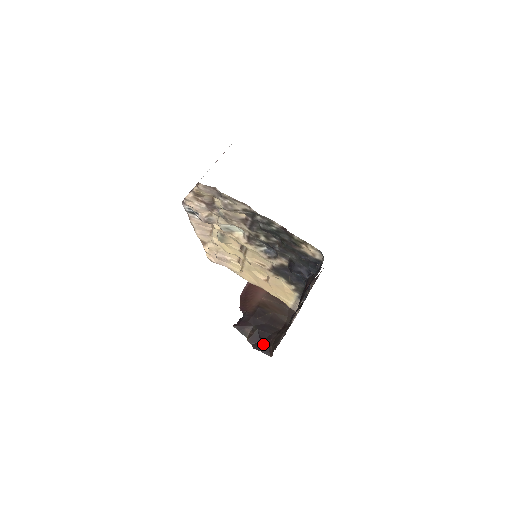
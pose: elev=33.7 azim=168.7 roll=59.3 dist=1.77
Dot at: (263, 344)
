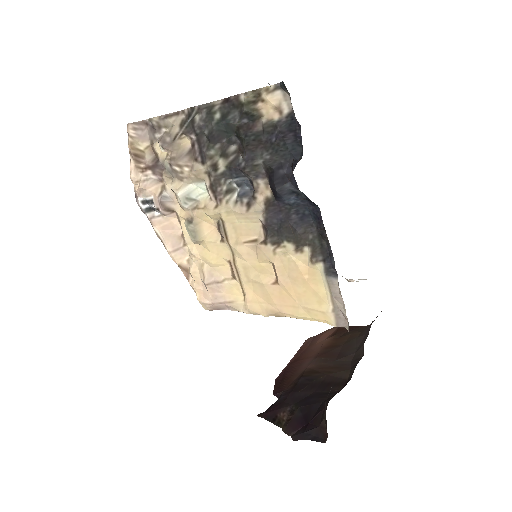
Dot at: (310, 425)
